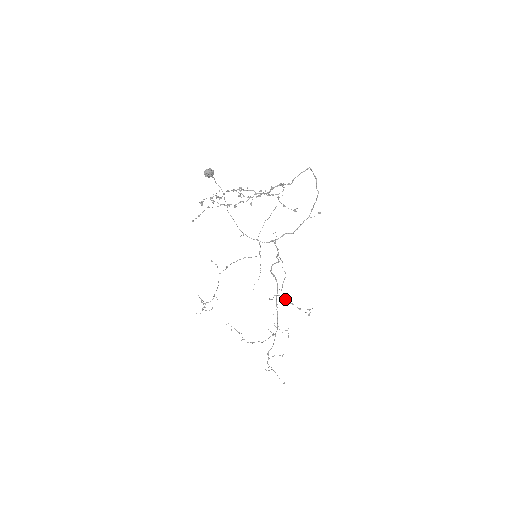
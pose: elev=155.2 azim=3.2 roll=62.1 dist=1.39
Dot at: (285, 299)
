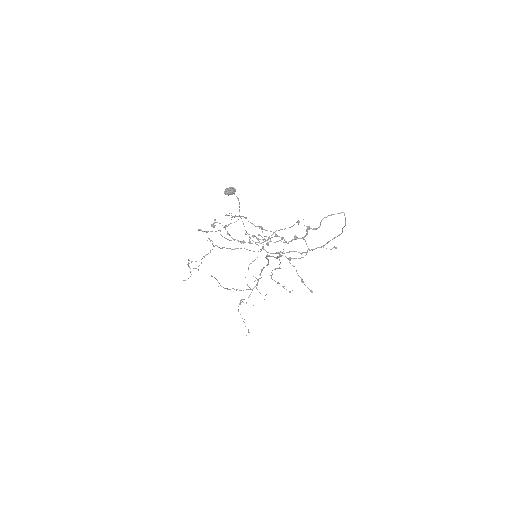
Dot at: occluded
